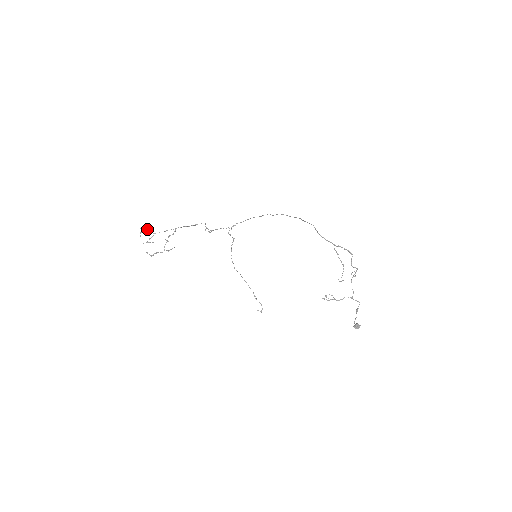
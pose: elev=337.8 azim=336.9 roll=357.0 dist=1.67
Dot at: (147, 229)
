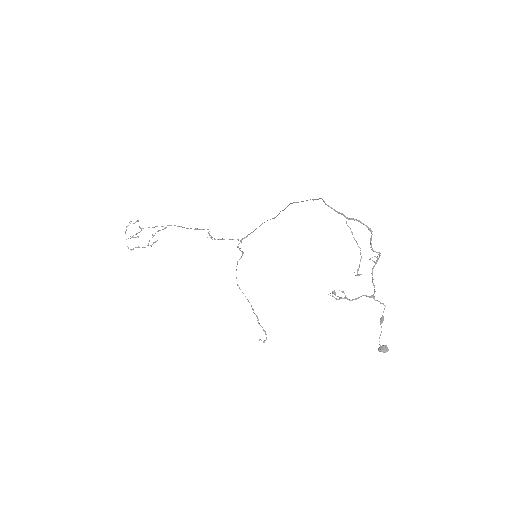
Dot at: occluded
